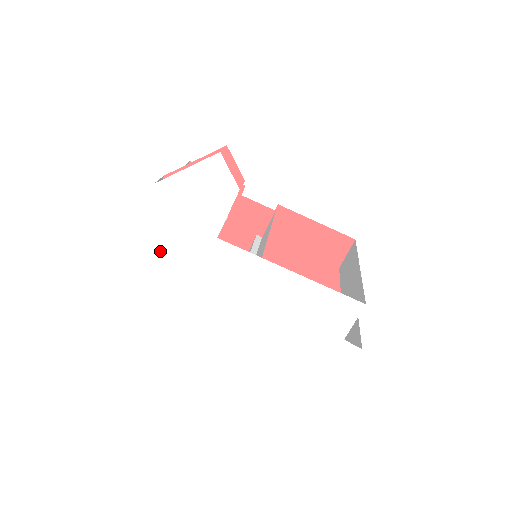
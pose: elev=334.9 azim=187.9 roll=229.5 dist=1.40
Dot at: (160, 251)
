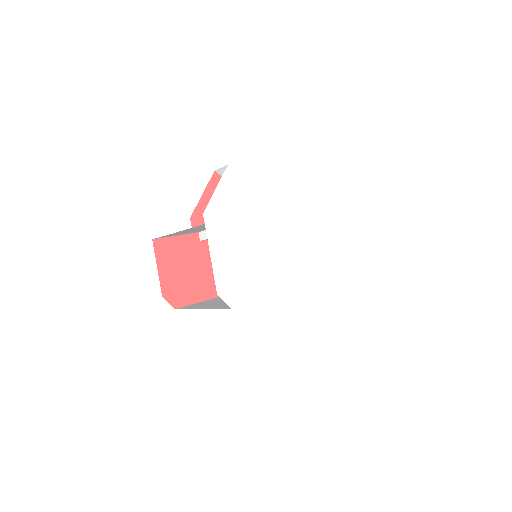
Dot at: (232, 266)
